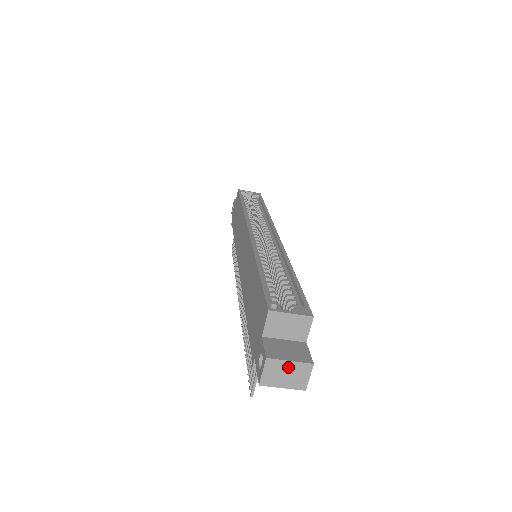
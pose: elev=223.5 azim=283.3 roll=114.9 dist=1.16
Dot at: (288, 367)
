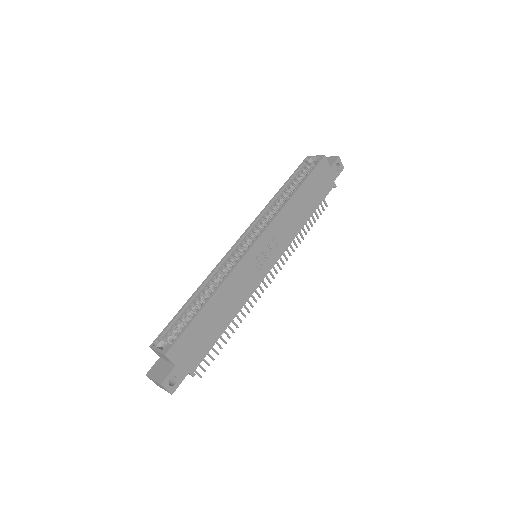
Dot at: (155, 382)
